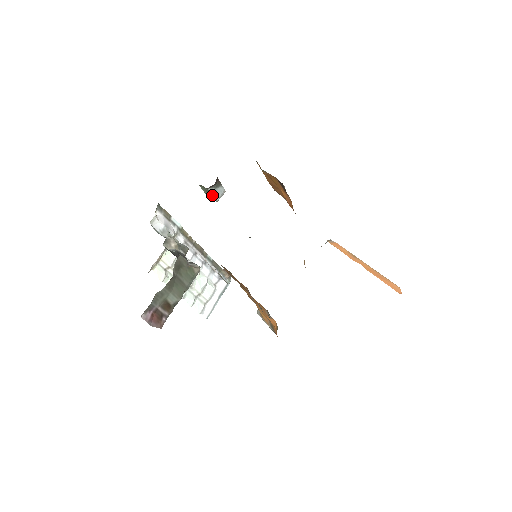
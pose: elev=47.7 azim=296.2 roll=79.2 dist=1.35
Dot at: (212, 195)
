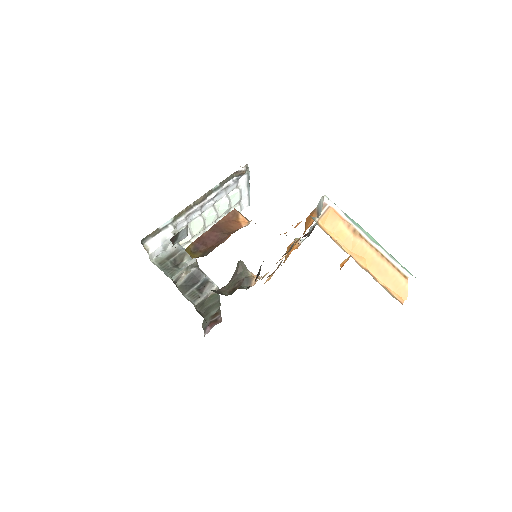
Dot at: (179, 241)
